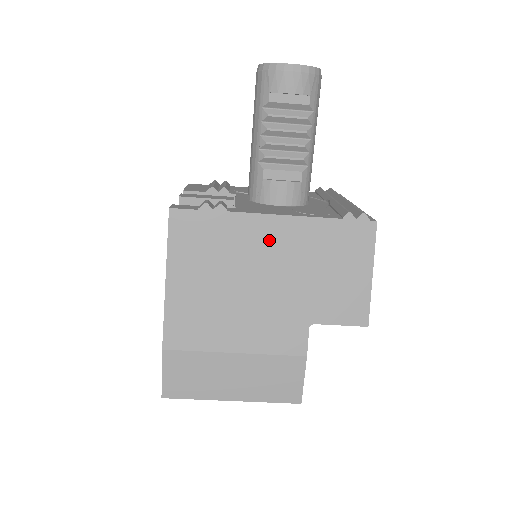
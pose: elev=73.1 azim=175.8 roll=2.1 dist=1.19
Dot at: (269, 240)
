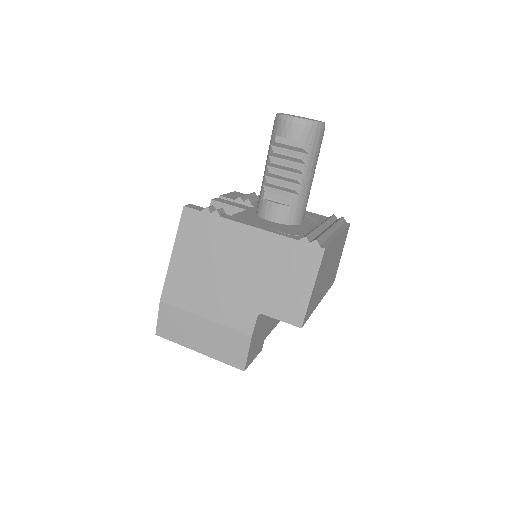
Dot at: (243, 244)
